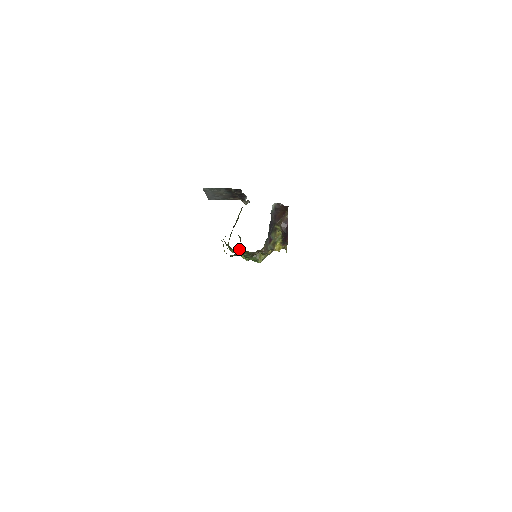
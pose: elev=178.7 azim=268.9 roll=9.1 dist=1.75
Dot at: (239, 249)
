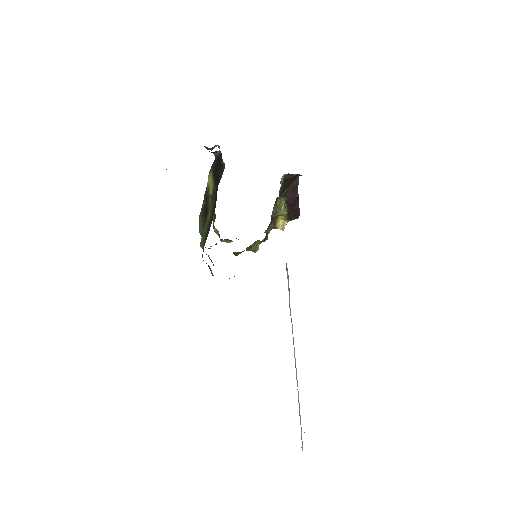
Dot at: (213, 228)
